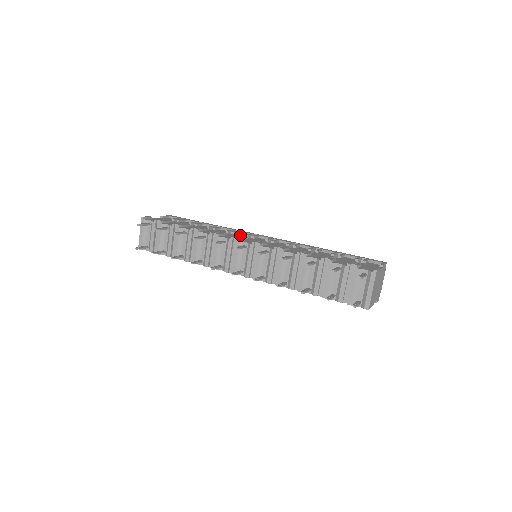
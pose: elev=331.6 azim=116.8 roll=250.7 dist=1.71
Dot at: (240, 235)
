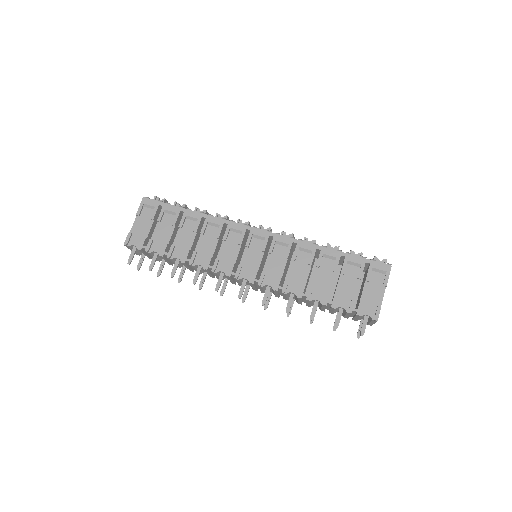
Dot at: (233, 242)
